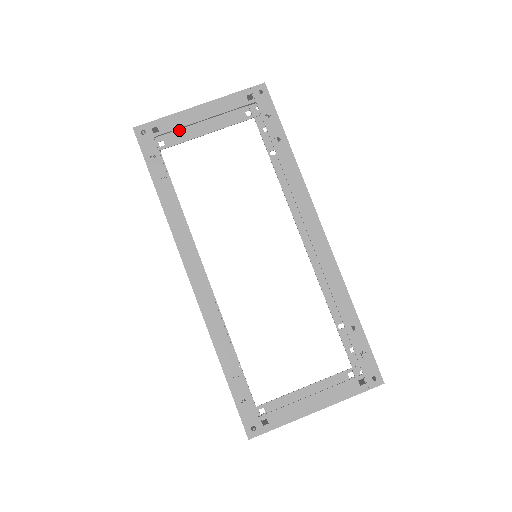
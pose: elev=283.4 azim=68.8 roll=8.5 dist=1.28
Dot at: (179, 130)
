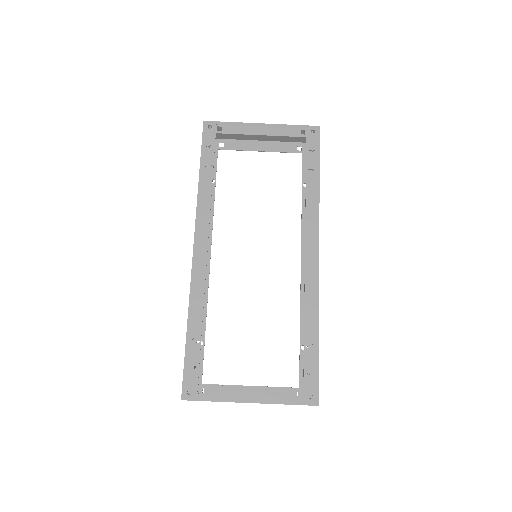
Dot at: (239, 140)
